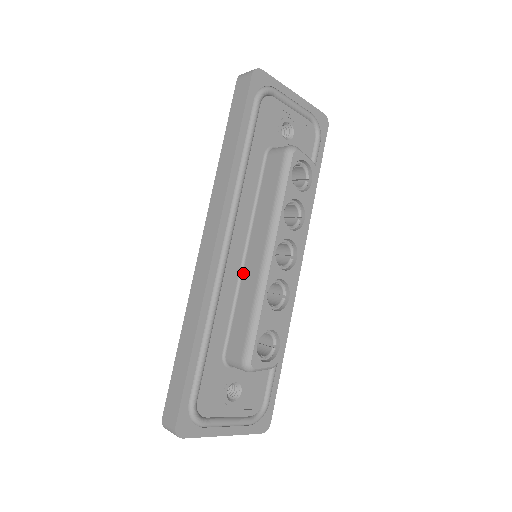
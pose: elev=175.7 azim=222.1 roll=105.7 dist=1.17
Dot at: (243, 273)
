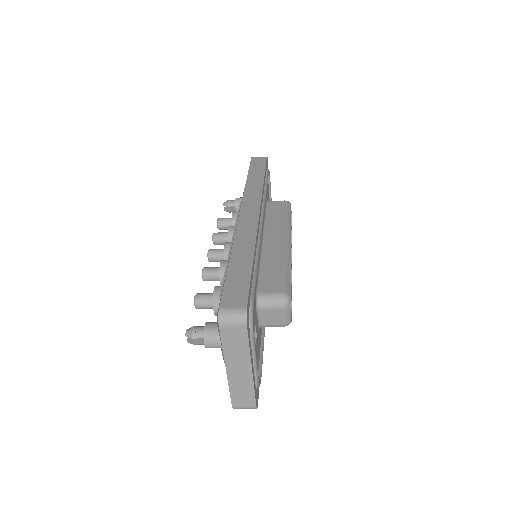
Dot at: (264, 249)
